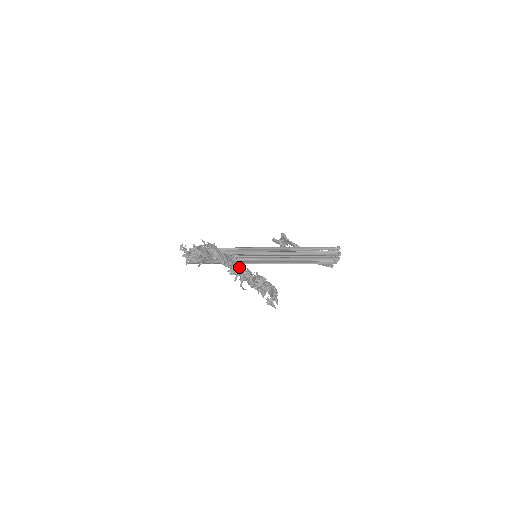
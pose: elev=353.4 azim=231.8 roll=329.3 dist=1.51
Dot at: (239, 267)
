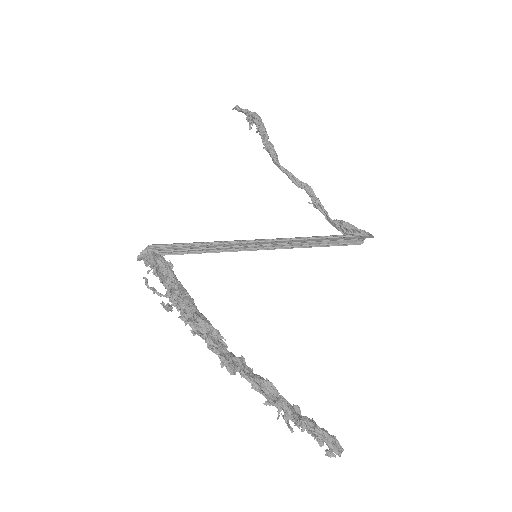
Dot at: (285, 410)
